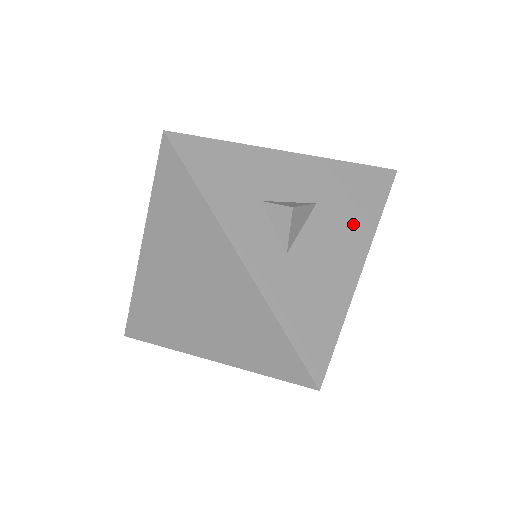
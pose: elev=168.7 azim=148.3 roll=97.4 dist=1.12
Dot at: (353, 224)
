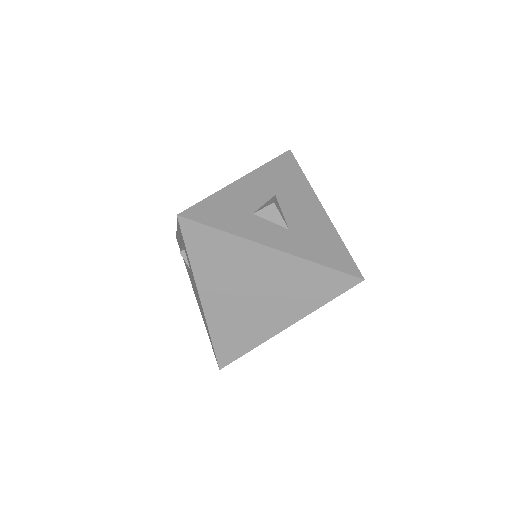
Dot at: (300, 192)
